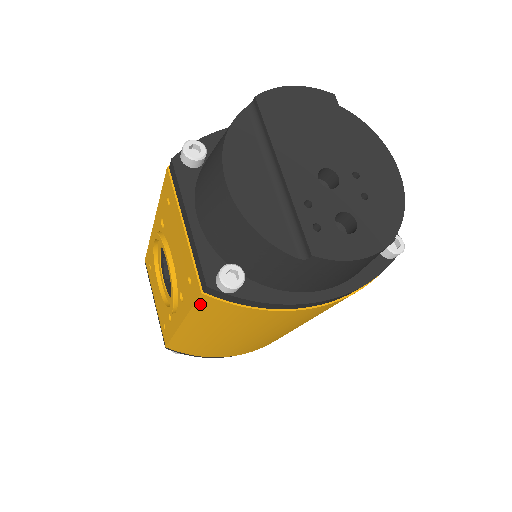
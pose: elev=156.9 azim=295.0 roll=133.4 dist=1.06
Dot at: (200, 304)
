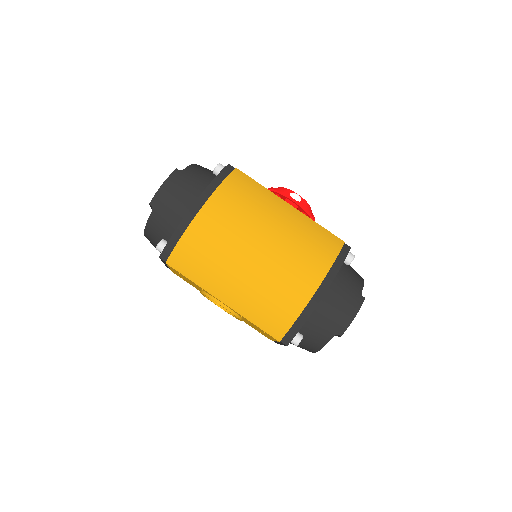
Dot at: occluded
